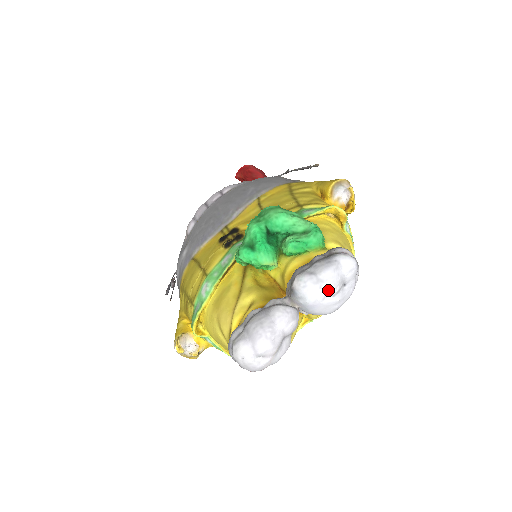
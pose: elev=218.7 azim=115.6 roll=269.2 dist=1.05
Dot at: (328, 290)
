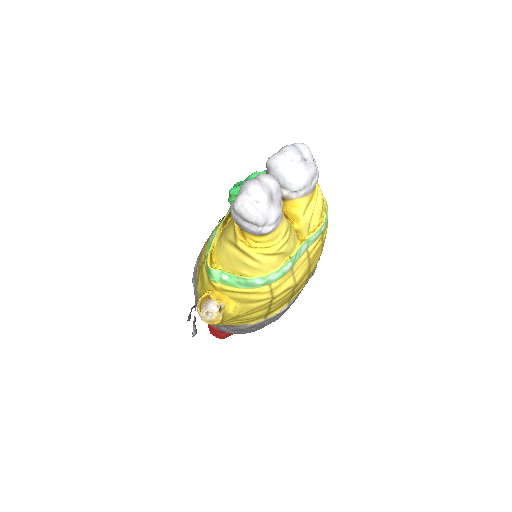
Dot at: (292, 156)
